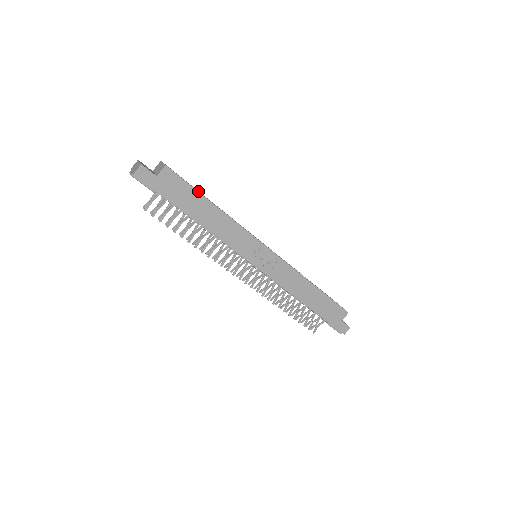
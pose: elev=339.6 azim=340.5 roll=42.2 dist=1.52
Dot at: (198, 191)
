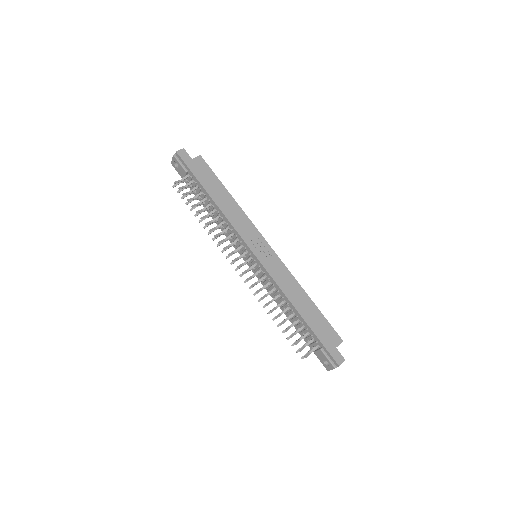
Dot at: occluded
